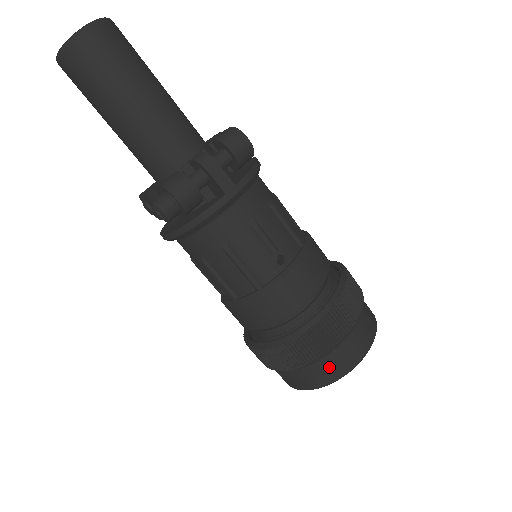
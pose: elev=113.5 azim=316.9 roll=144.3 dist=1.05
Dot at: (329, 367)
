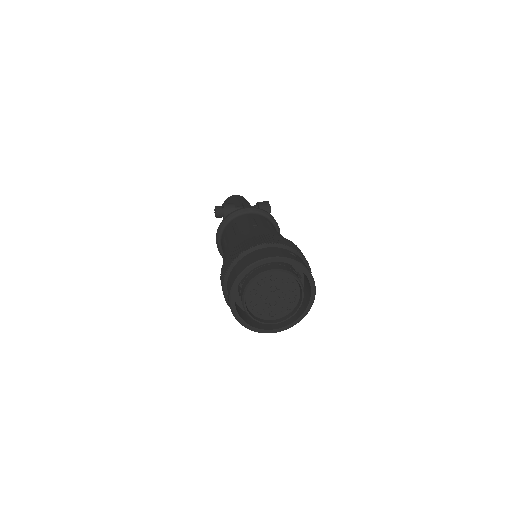
Dot at: (250, 258)
